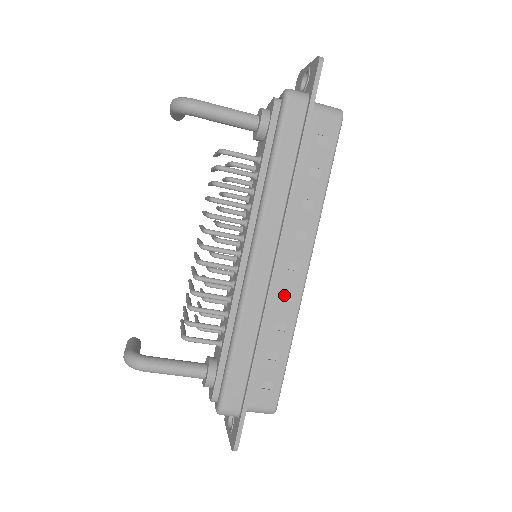
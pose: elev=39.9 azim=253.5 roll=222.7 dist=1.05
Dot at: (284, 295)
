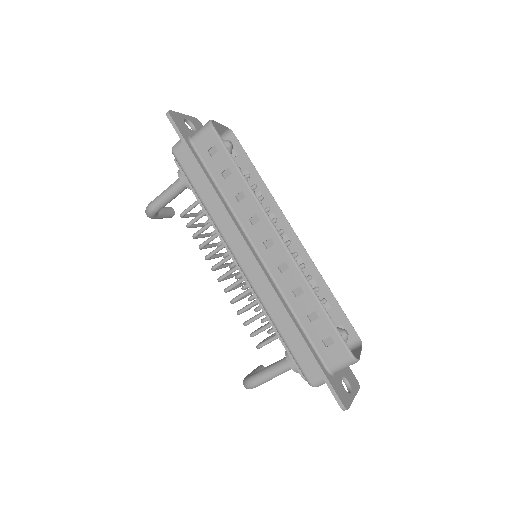
Dot at: (281, 268)
